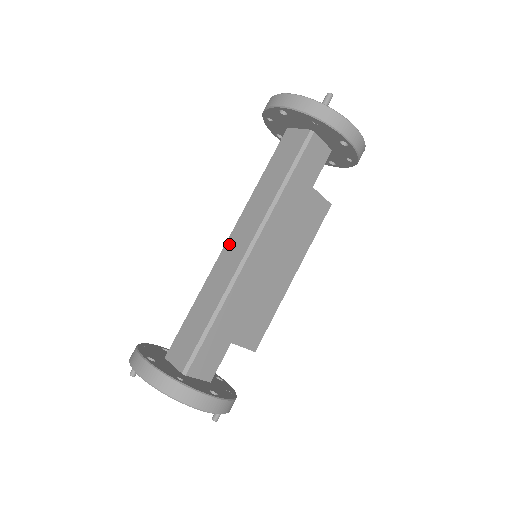
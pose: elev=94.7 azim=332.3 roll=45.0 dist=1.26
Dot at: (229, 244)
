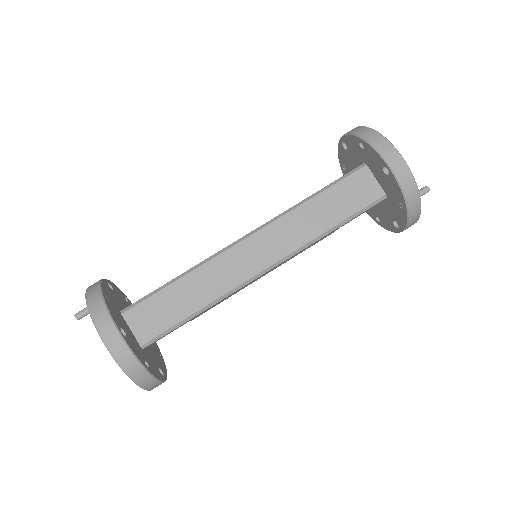
Dot at: (249, 244)
